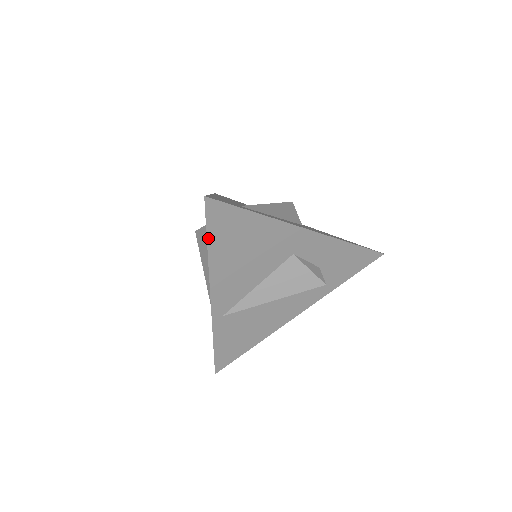
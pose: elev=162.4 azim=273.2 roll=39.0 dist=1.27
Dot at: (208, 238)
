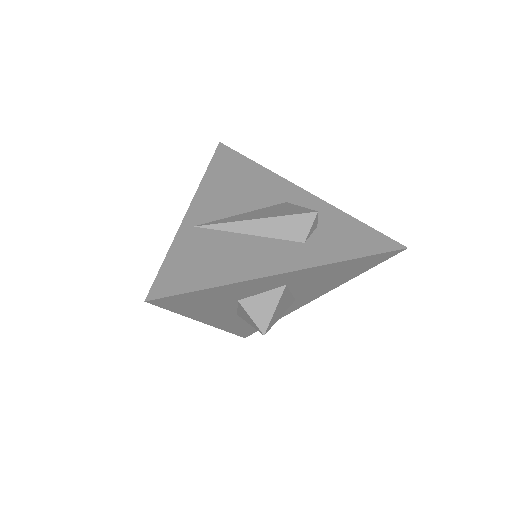
Dot at: (211, 163)
